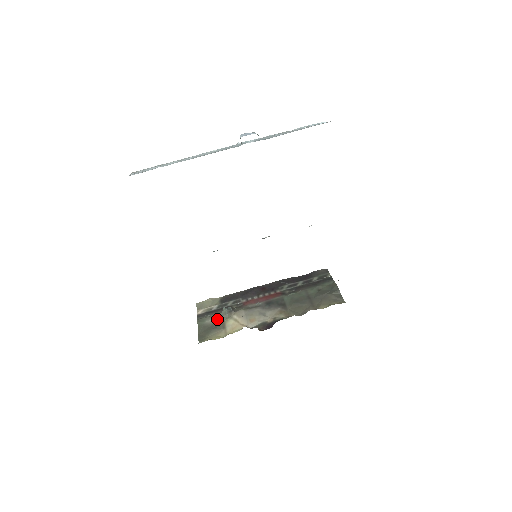
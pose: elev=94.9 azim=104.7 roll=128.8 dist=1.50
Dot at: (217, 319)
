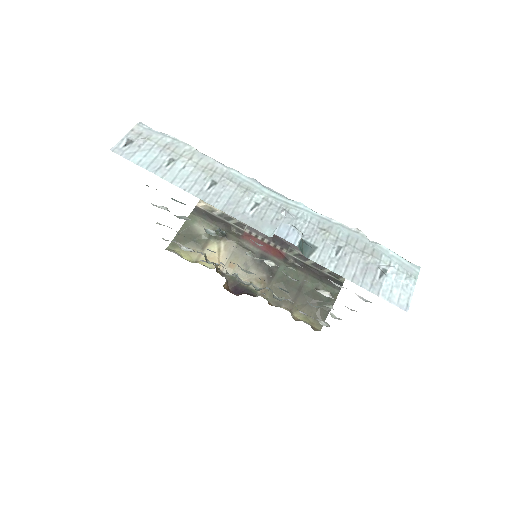
Dot at: (205, 232)
